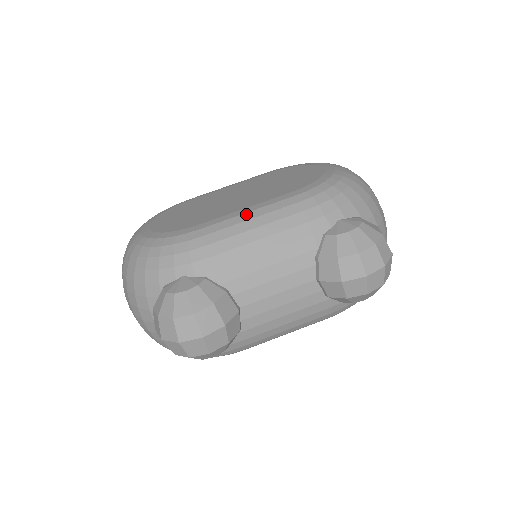
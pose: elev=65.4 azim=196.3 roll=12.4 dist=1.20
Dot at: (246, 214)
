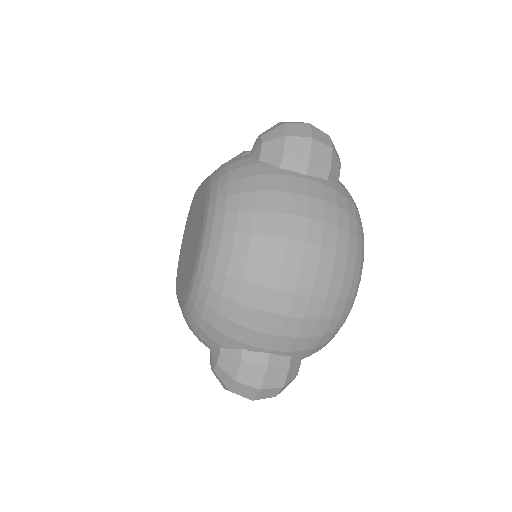
Dot at: occluded
